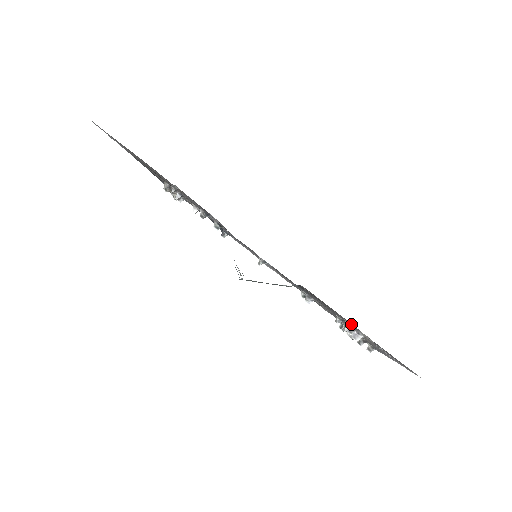
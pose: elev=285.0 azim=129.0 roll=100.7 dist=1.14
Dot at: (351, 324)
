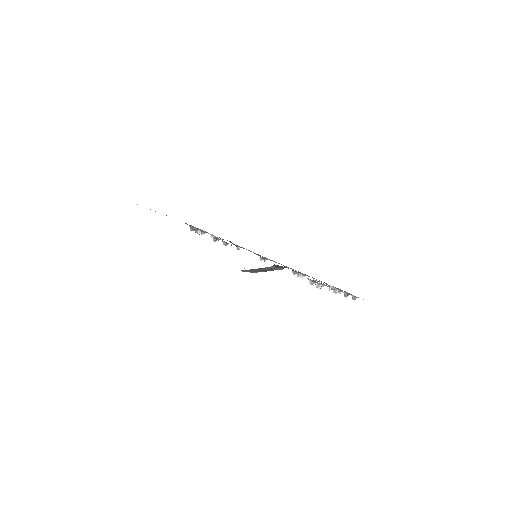
Dot at: occluded
